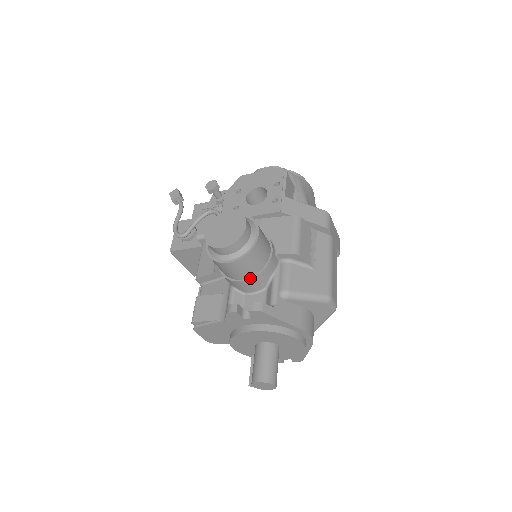
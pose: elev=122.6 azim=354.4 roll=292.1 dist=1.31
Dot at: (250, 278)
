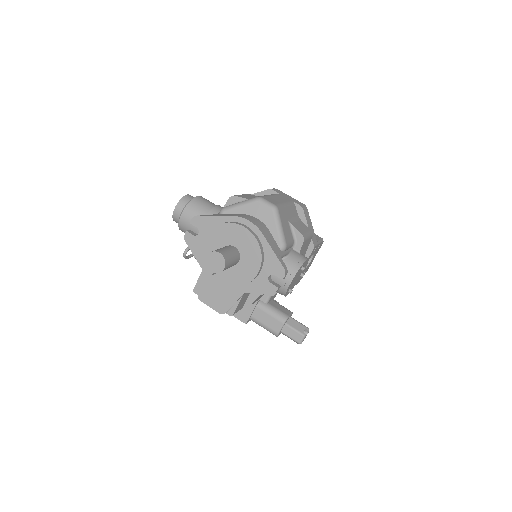
Dot at: occluded
